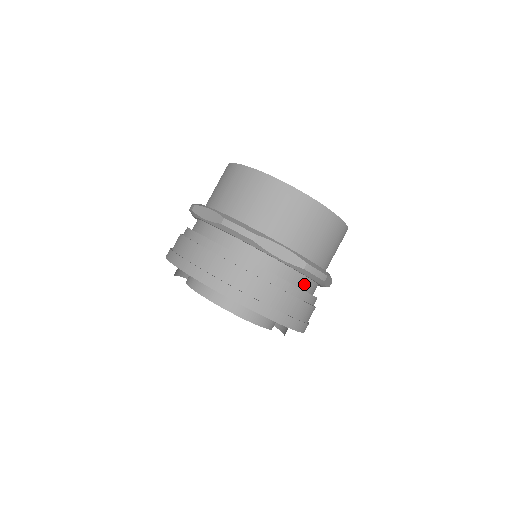
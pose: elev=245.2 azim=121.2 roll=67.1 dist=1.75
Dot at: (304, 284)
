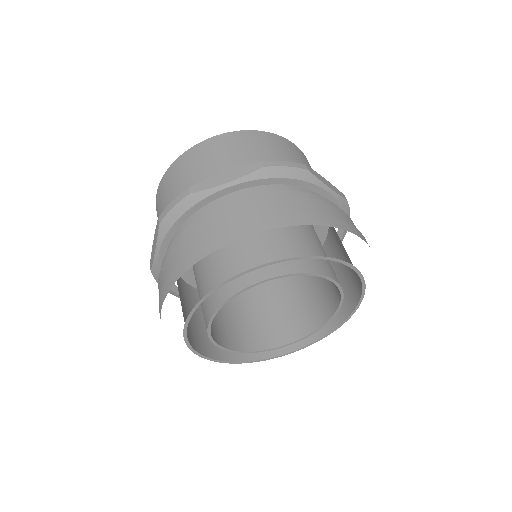
Dot at: occluded
